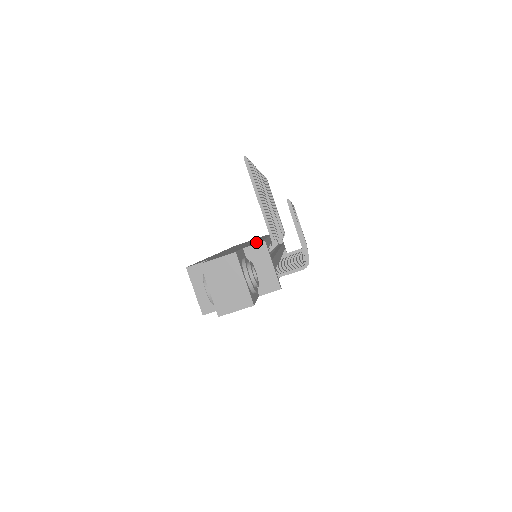
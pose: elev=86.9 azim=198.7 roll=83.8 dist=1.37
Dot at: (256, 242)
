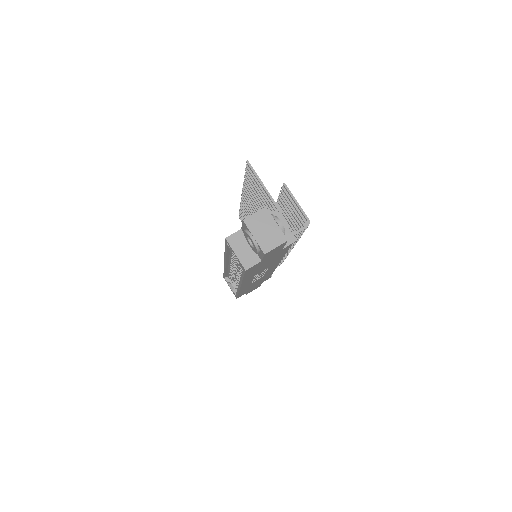
Dot at: occluded
